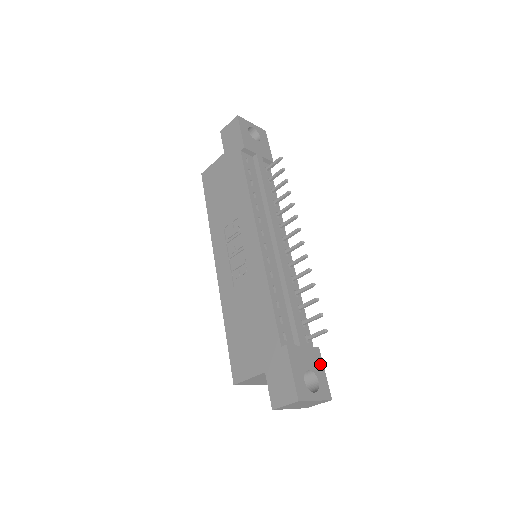
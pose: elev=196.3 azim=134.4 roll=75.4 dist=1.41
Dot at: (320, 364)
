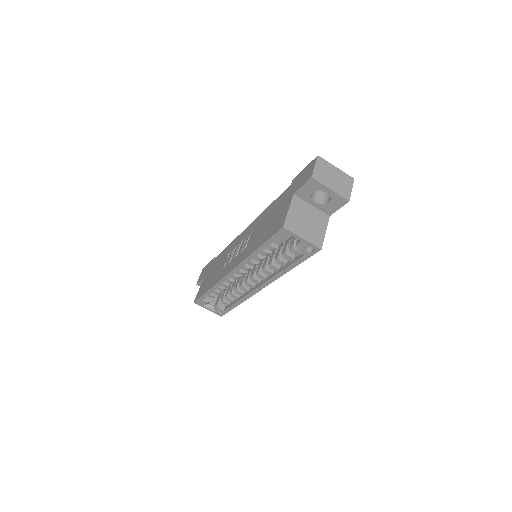
Dot at: occluded
